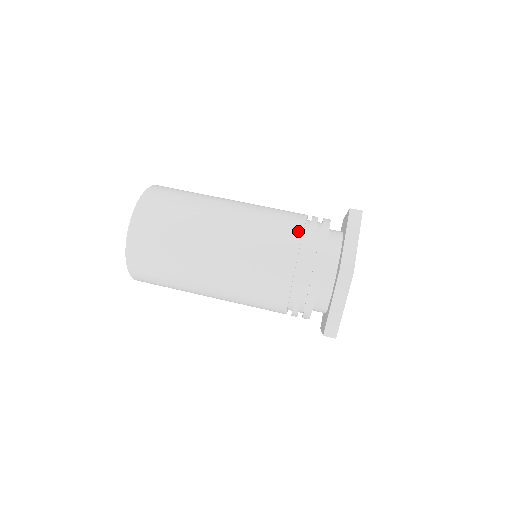
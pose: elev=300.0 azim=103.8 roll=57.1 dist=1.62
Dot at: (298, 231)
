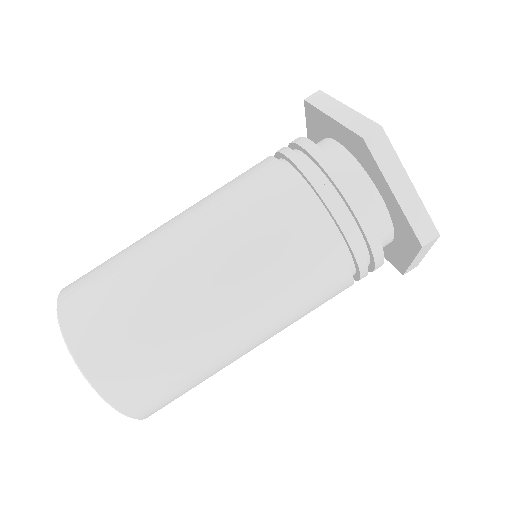
Dot at: (320, 229)
